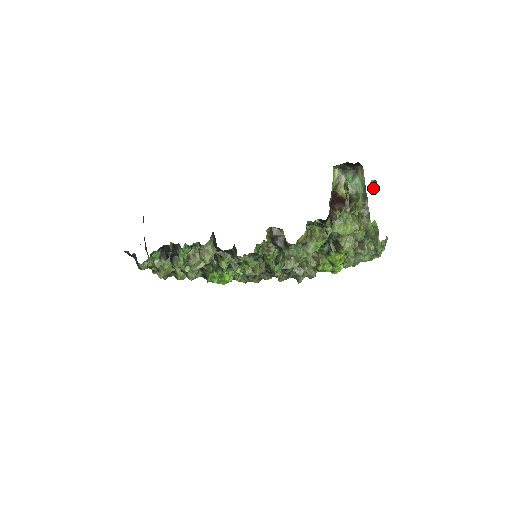
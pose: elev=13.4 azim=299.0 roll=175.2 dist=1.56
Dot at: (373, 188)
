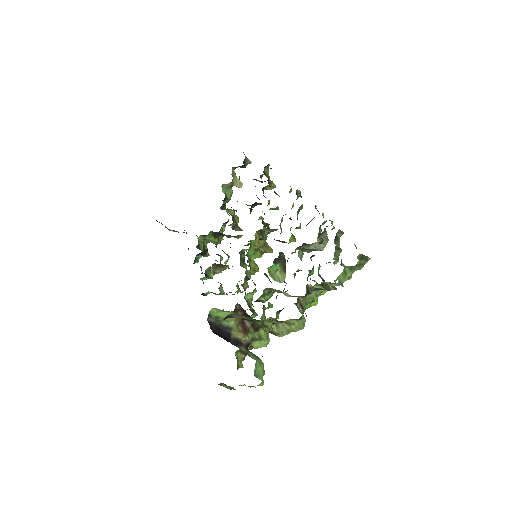
Dot at: (280, 267)
